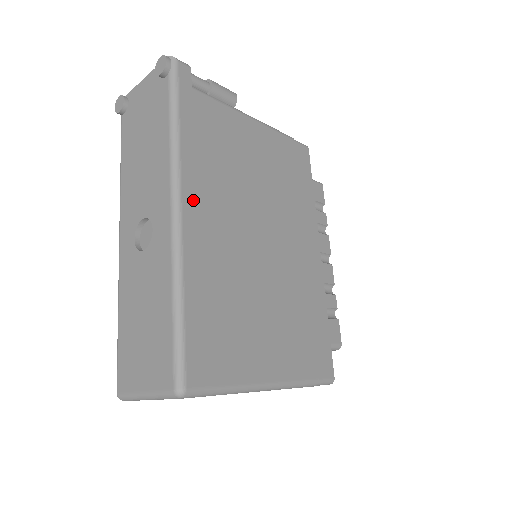
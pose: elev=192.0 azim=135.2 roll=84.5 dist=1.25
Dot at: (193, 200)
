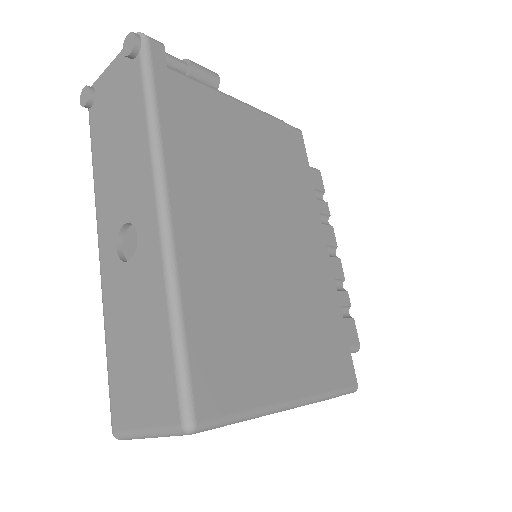
Dot at: (182, 196)
